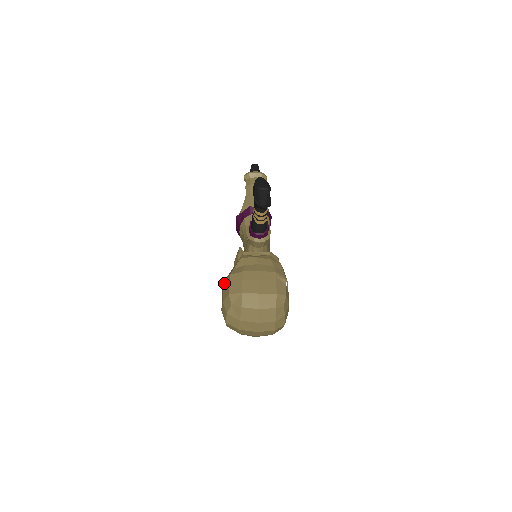
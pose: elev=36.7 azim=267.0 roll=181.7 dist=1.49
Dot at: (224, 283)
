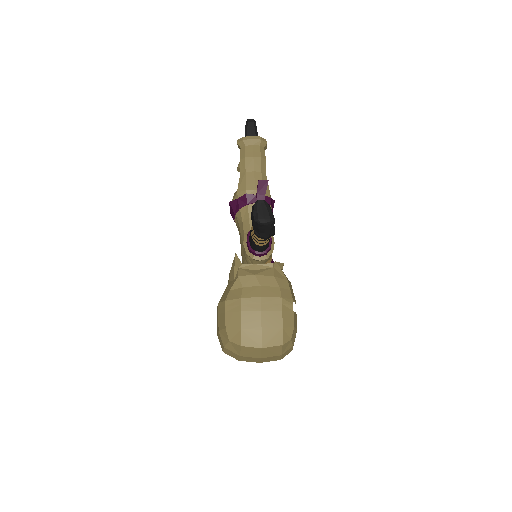
Dot at: (219, 307)
